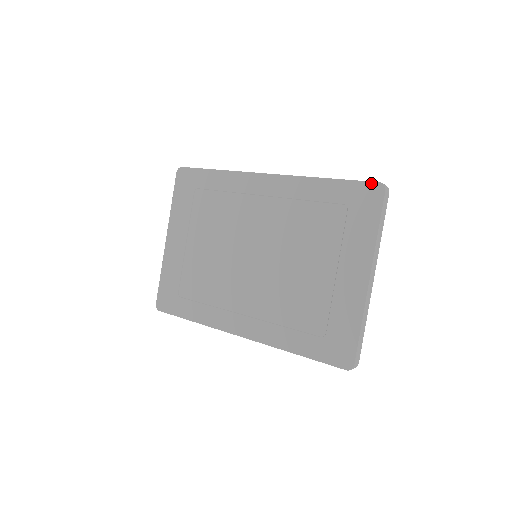
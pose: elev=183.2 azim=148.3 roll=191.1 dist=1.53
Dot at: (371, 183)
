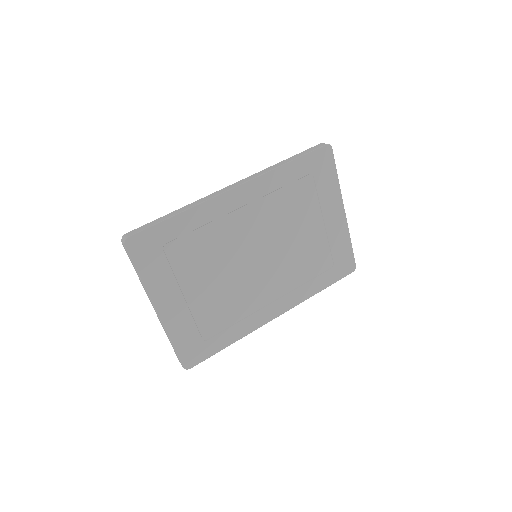
Dot at: (321, 148)
